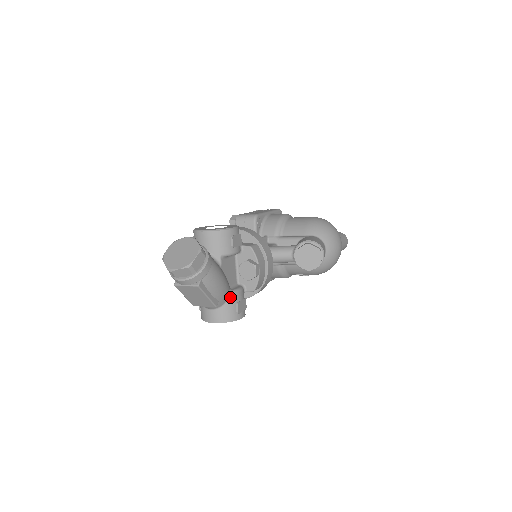
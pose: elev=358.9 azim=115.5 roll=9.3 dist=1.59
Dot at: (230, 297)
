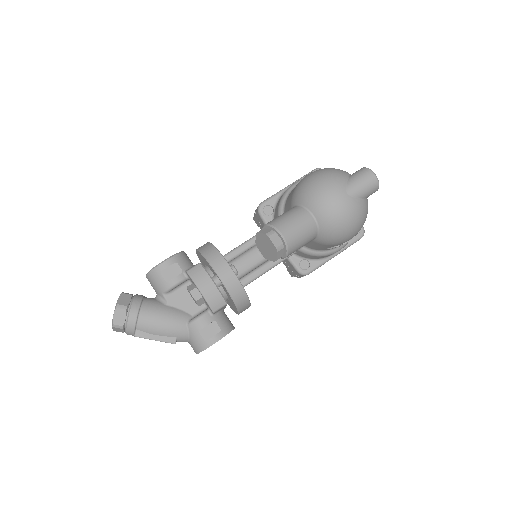
Dot at: (190, 328)
